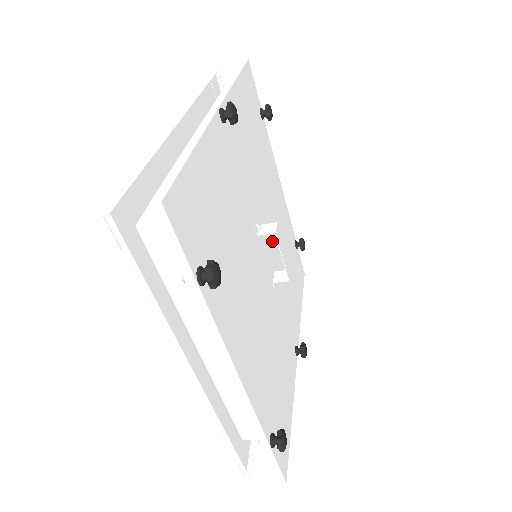
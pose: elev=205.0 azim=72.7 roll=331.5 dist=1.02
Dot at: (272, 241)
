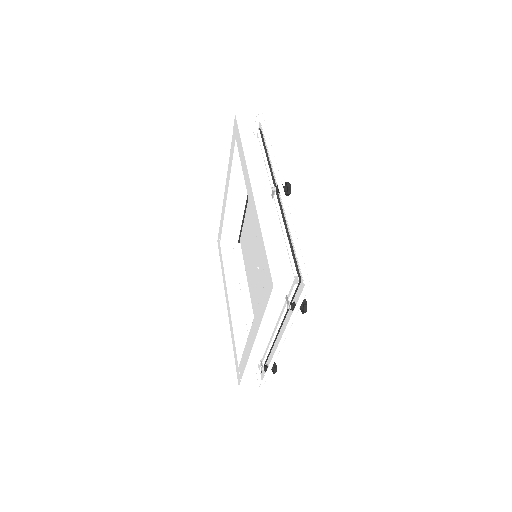
Dot at: (257, 241)
